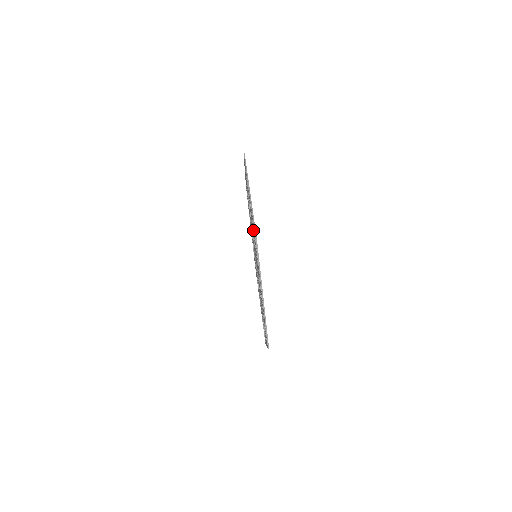
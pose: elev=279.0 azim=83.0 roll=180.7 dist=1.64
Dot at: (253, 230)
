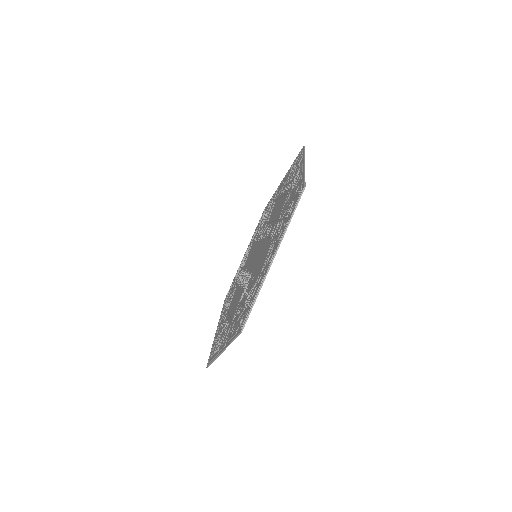
Dot at: (286, 203)
